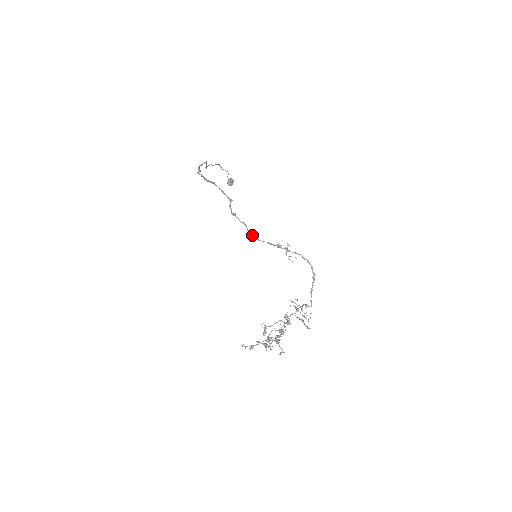
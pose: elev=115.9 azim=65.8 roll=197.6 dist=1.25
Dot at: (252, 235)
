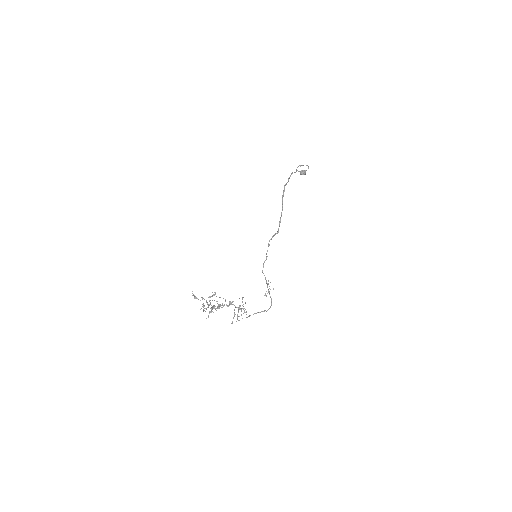
Dot at: (263, 266)
